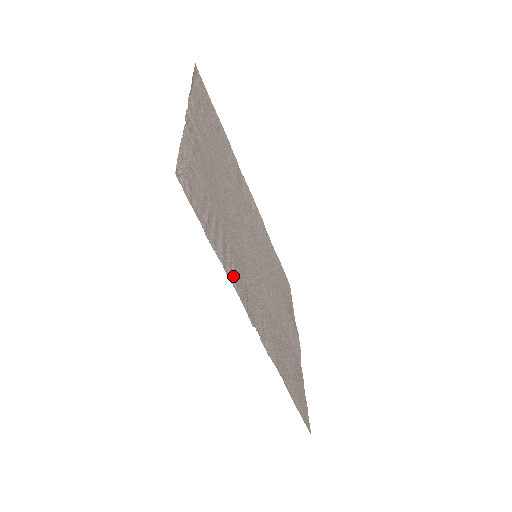
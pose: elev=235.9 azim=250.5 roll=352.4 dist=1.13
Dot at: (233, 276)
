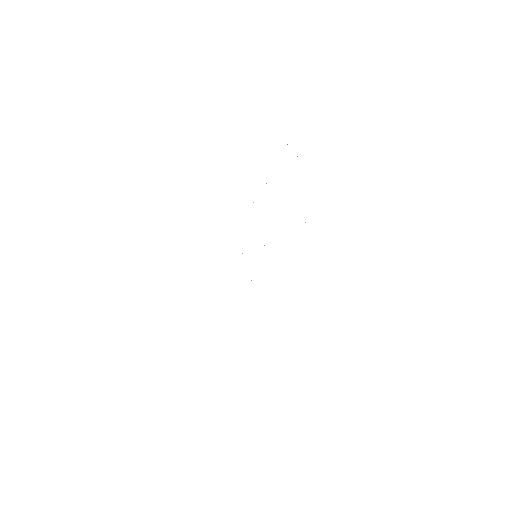
Dot at: occluded
